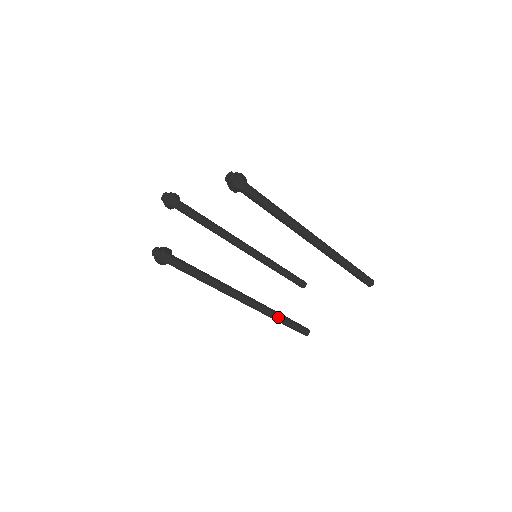
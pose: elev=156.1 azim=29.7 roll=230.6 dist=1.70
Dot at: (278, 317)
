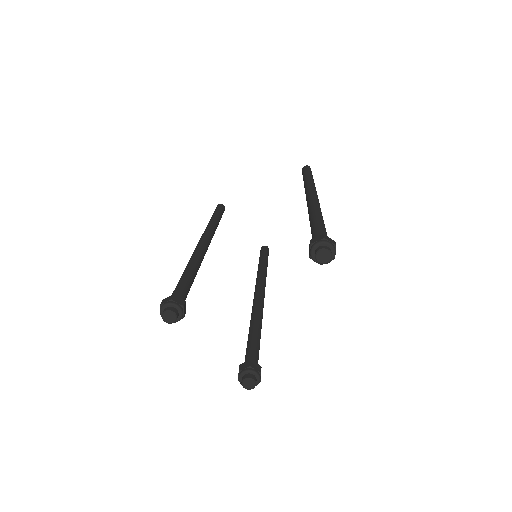
Dot at: occluded
